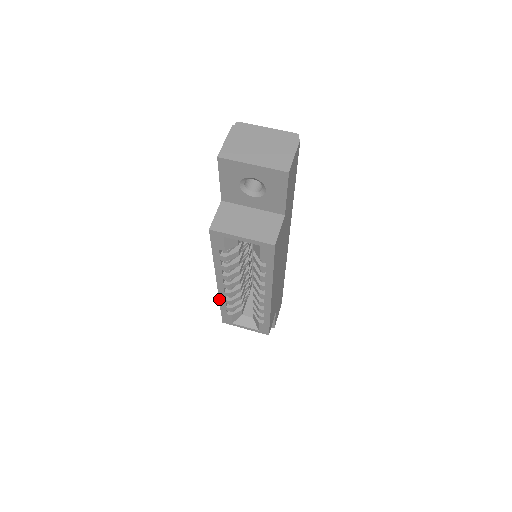
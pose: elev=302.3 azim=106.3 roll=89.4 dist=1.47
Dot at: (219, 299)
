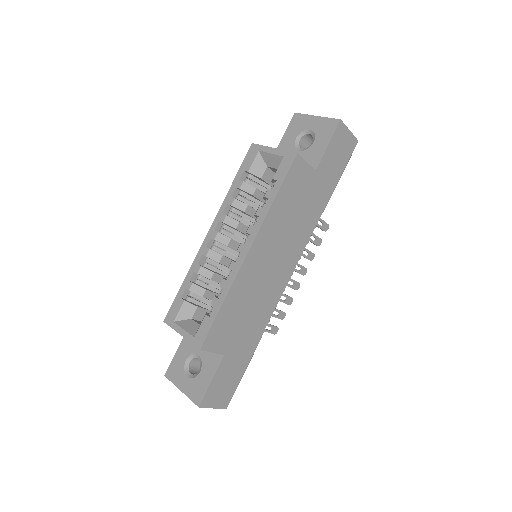
Dot at: (192, 264)
